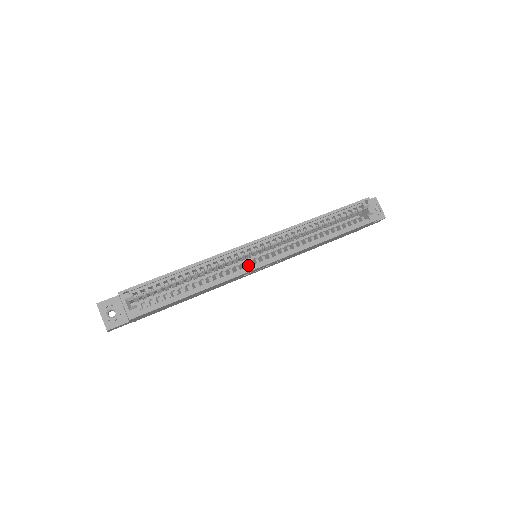
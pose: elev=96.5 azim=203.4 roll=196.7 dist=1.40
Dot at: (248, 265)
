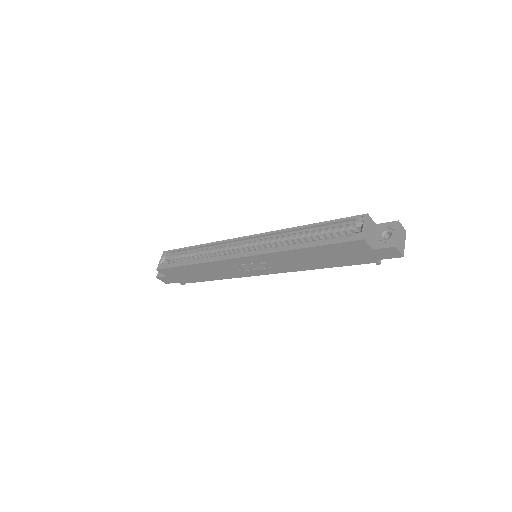
Dot at: occluded
